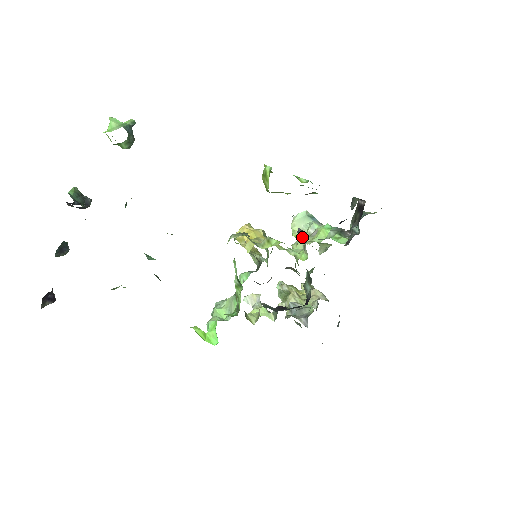
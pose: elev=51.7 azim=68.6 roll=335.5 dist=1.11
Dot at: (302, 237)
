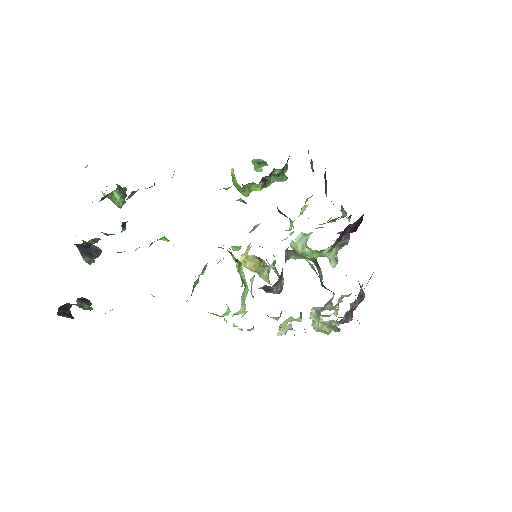
Dot at: (304, 249)
